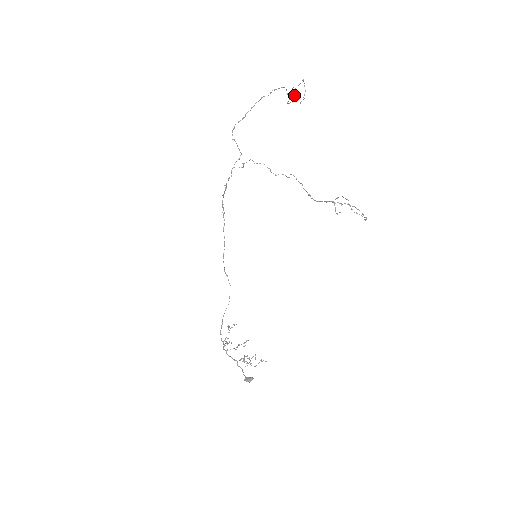
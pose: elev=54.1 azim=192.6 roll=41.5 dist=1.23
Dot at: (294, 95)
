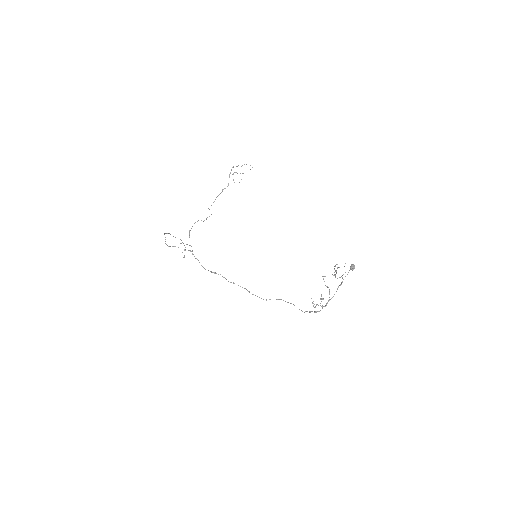
Dot at: occluded
